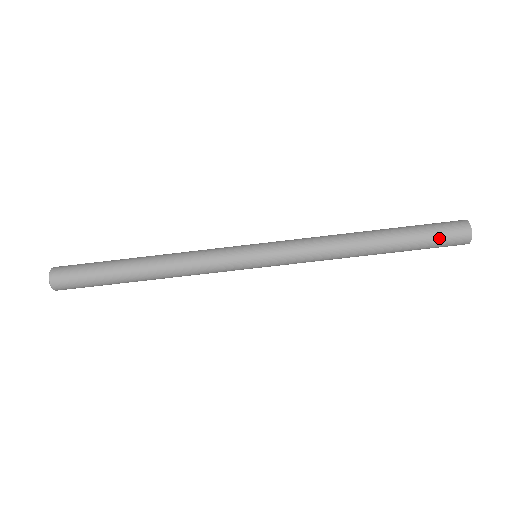
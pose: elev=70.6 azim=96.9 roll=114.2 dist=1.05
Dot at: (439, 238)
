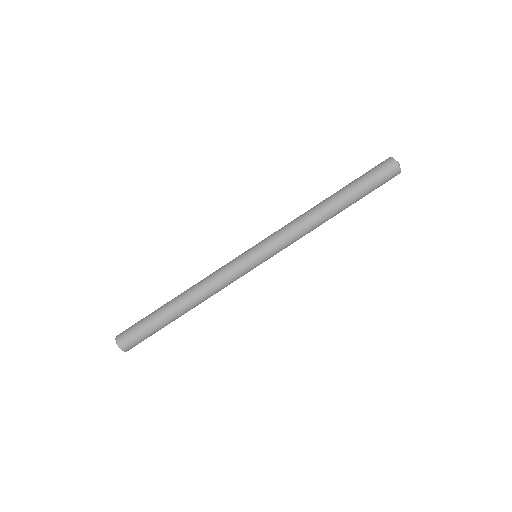
Dot at: (378, 180)
